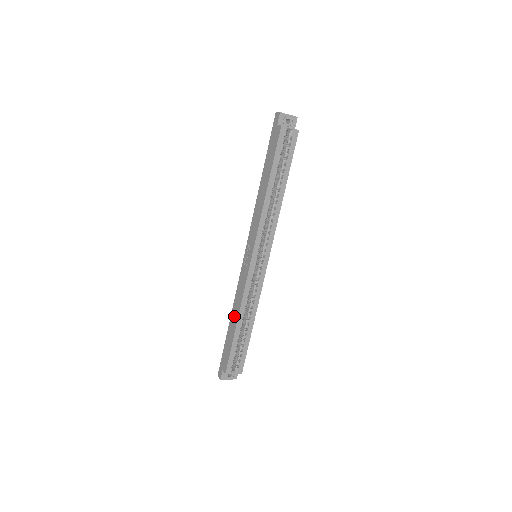
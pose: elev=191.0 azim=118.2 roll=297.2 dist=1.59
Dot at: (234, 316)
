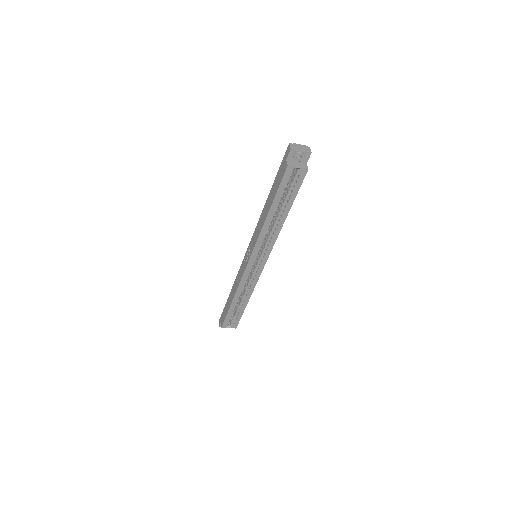
Dot at: (232, 292)
